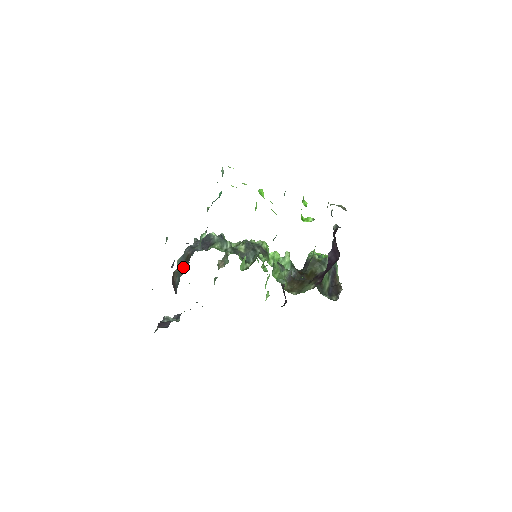
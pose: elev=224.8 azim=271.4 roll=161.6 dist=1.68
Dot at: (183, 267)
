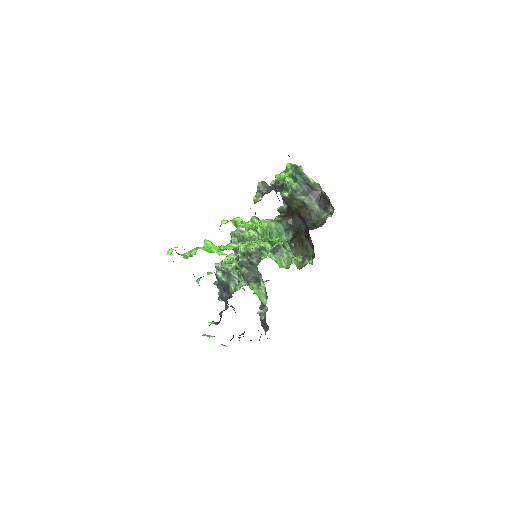
Dot at: occluded
